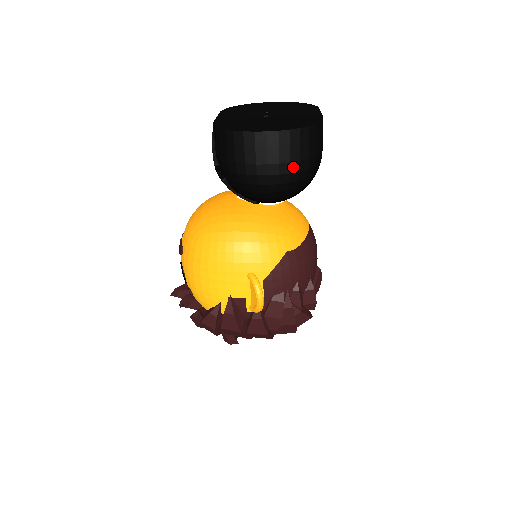
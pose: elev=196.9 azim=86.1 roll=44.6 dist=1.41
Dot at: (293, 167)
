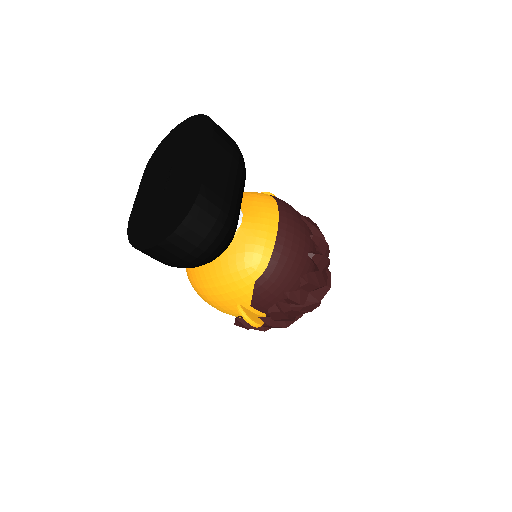
Dot at: (195, 254)
